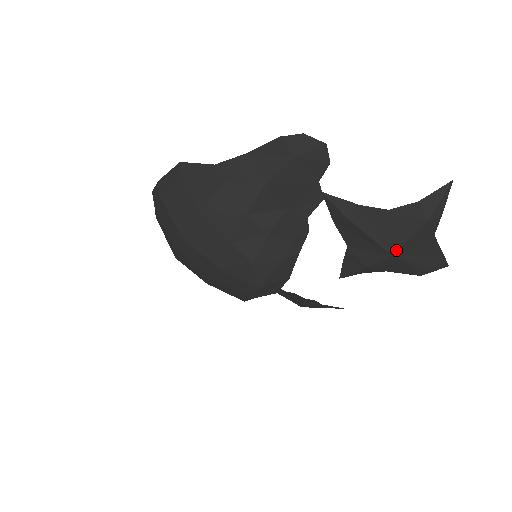
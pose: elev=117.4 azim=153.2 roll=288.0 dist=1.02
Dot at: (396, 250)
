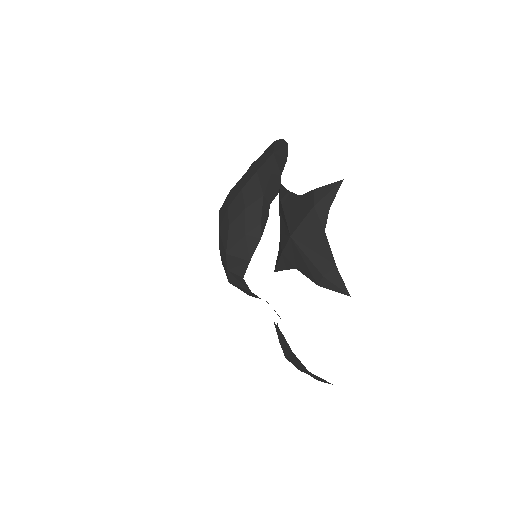
Dot at: (293, 231)
